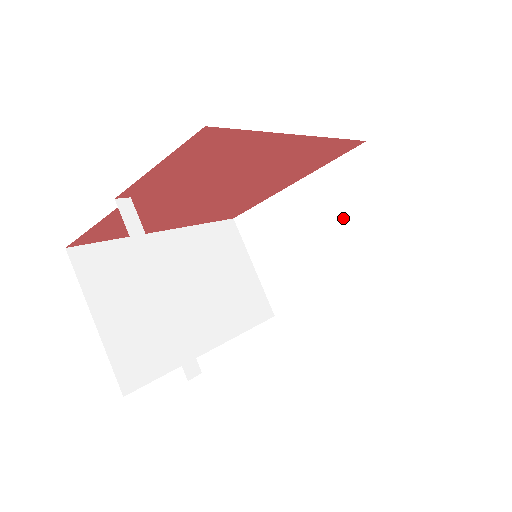
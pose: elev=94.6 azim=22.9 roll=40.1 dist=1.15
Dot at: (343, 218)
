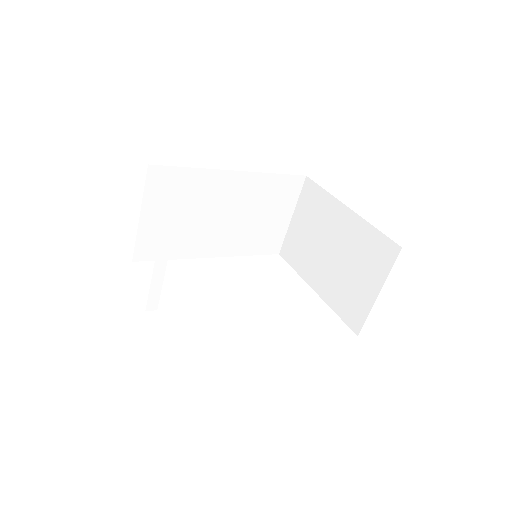
Dot at: (351, 264)
